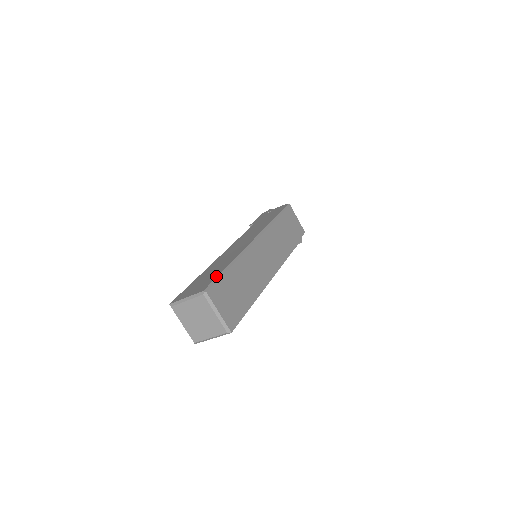
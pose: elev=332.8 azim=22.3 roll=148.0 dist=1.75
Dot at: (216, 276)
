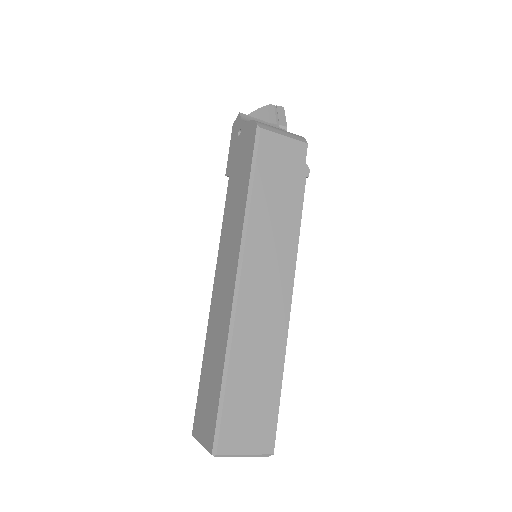
Dot at: (216, 409)
